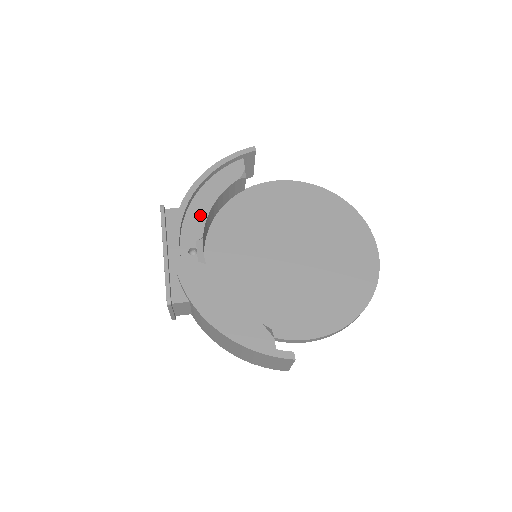
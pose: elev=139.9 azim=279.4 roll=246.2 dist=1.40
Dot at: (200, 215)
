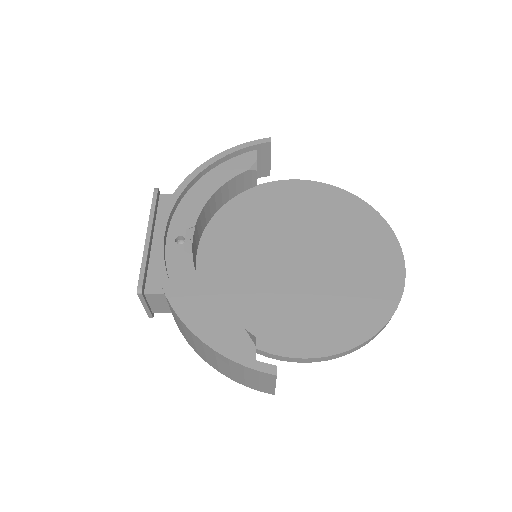
Dot at: (197, 203)
